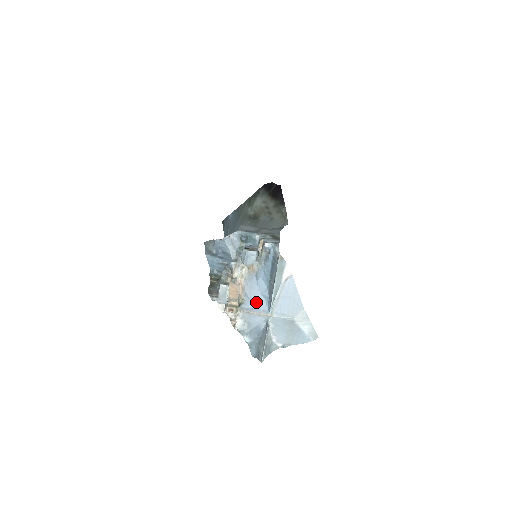
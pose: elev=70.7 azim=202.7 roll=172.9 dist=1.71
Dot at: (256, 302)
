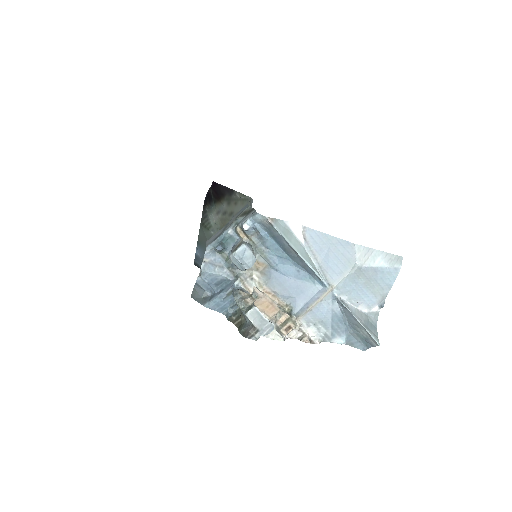
Dot at: (302, 293)
